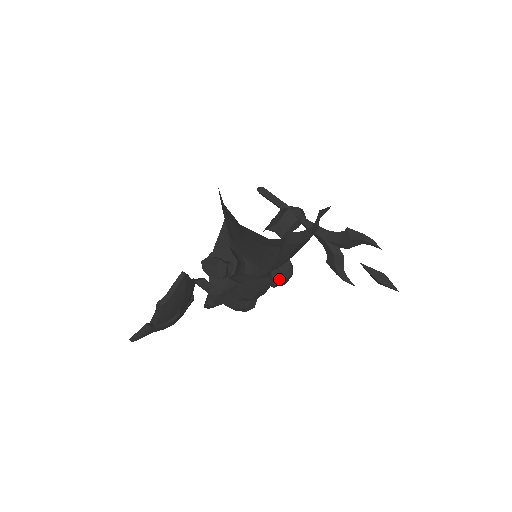
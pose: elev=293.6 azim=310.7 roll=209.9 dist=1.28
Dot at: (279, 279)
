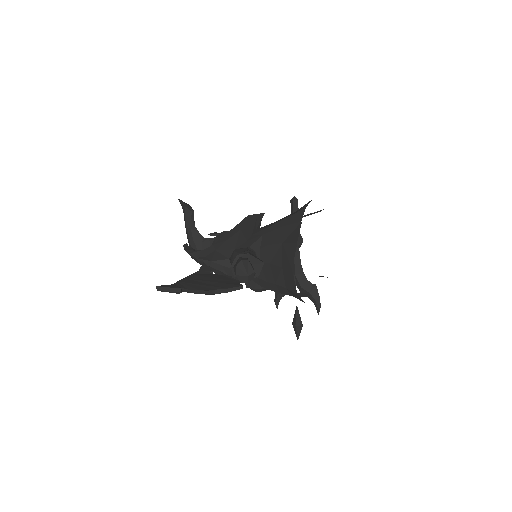
Dot at: (257, 288)
